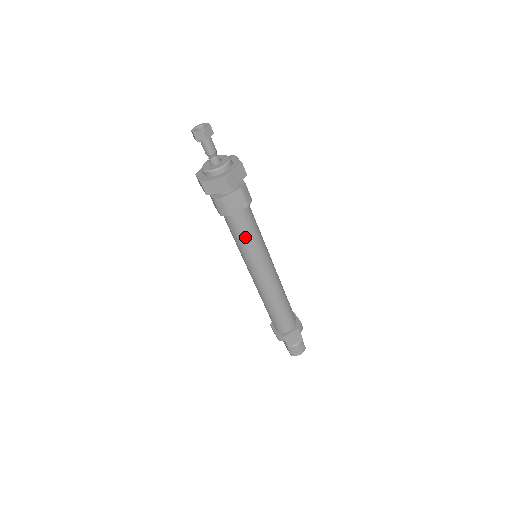
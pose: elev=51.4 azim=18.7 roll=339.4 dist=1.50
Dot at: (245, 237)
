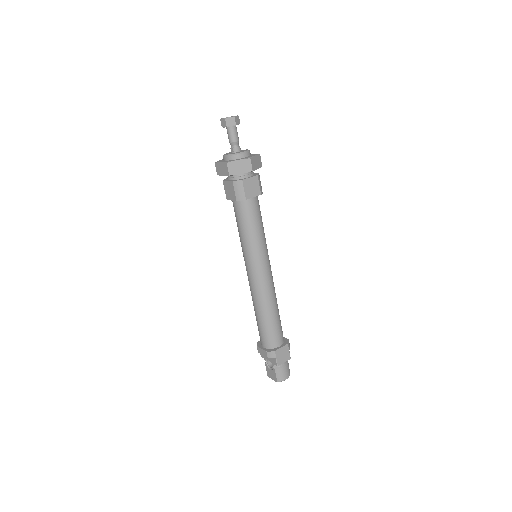
Dot at: (254, 227)
